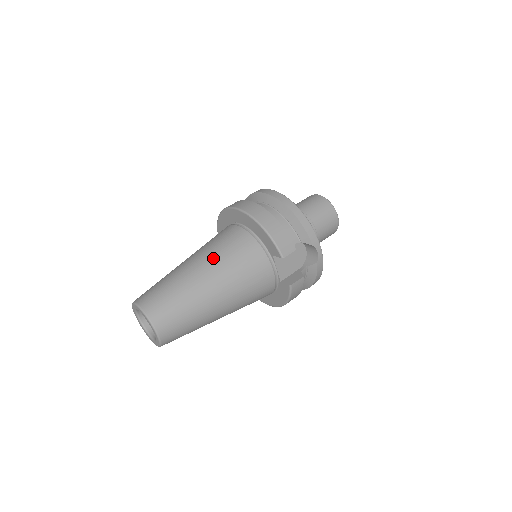
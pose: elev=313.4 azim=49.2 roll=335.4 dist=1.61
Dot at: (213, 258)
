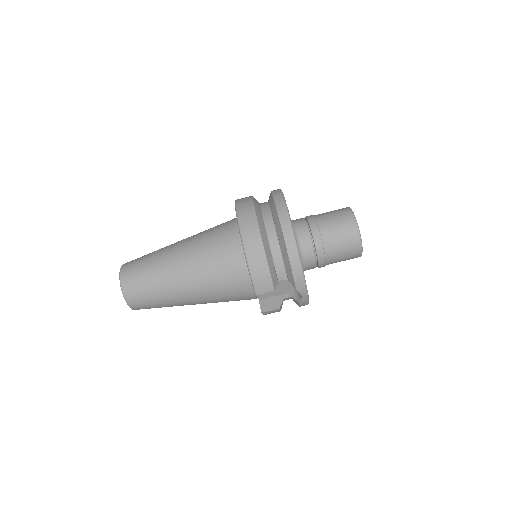
Dot at: (196, 262)
